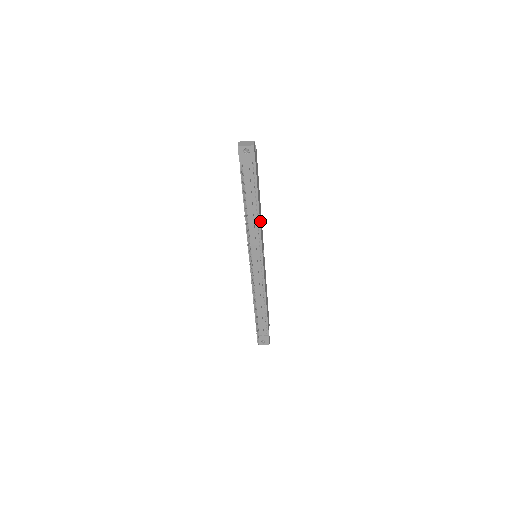
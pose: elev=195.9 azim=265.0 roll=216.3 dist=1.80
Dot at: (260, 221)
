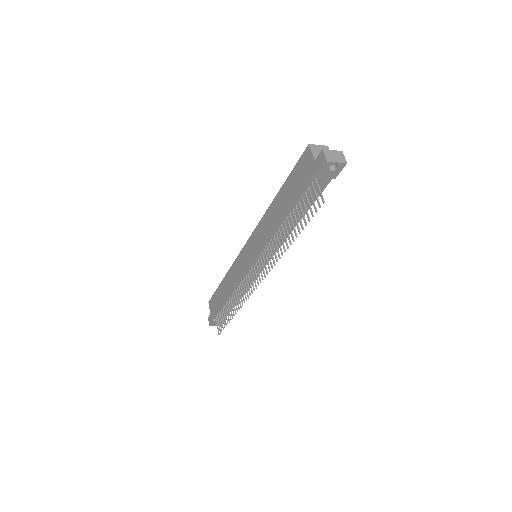
Dot at: occluded
